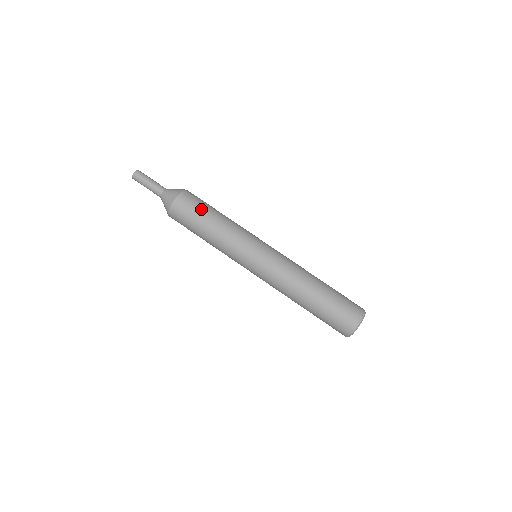
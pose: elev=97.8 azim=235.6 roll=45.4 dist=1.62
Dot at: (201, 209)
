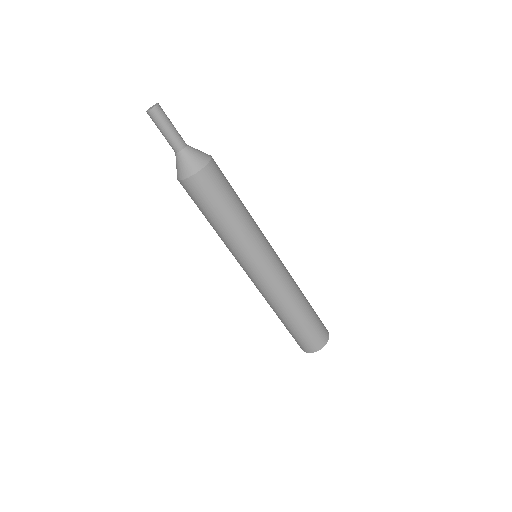
Dot at: (224, 194)
